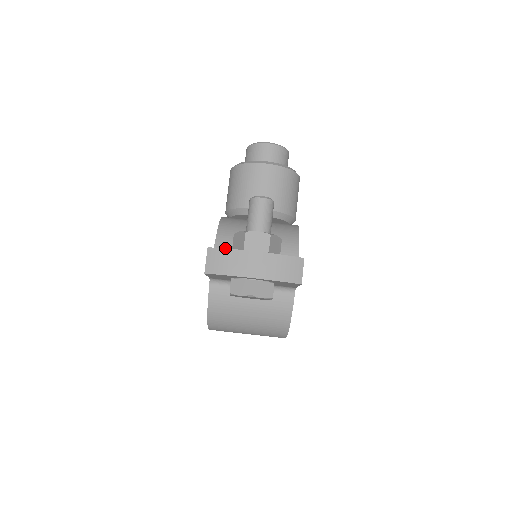
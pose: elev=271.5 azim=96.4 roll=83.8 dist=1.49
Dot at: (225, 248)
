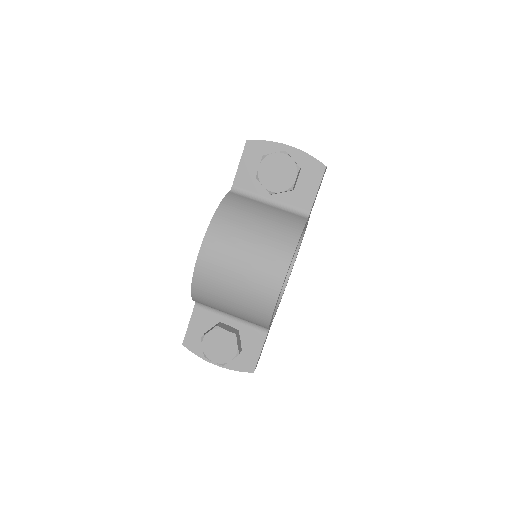
Dot at: occluded
